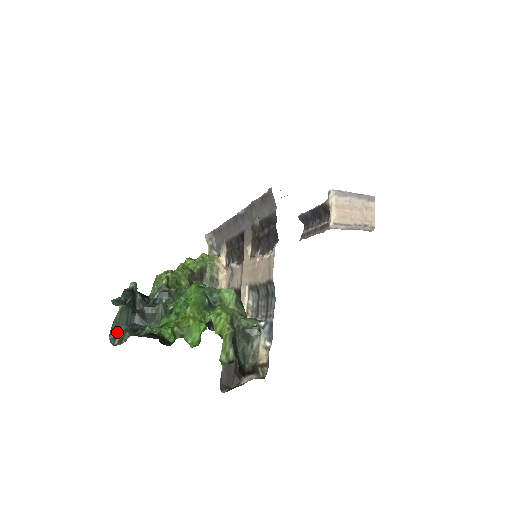
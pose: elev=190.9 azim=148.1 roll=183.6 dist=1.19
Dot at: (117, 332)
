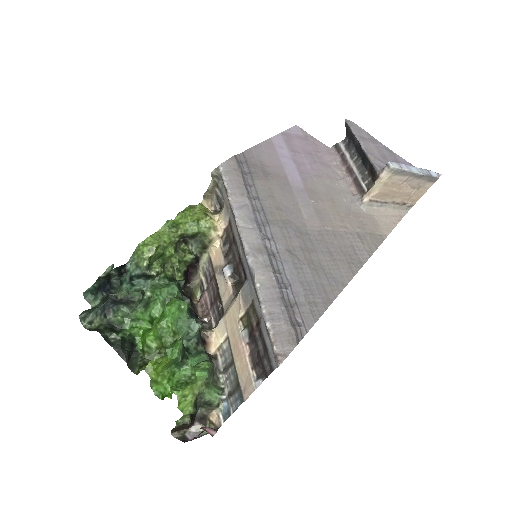
Dot at: (88, 313)
